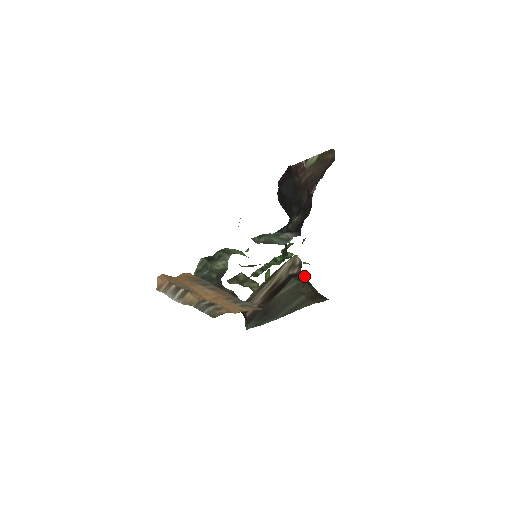
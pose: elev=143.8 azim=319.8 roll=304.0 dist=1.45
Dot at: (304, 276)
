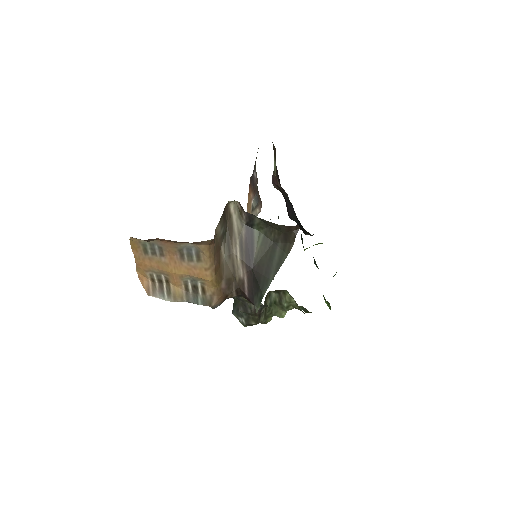
Dot at: (255, 217)
